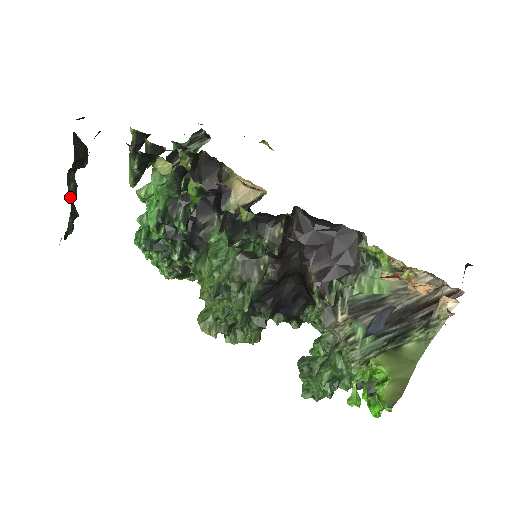
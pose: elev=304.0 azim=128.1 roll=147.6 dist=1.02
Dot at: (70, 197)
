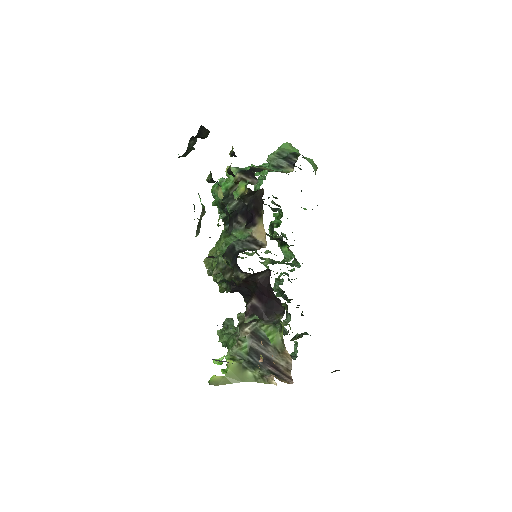
Dot at: (187, 147)
